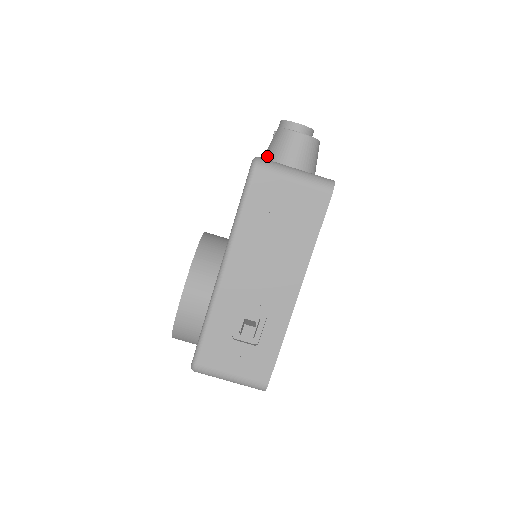
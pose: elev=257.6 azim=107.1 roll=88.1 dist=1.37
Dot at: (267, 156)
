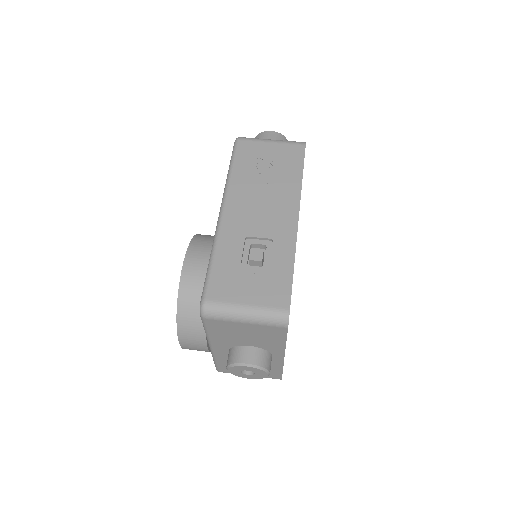
Dot at: occluded
